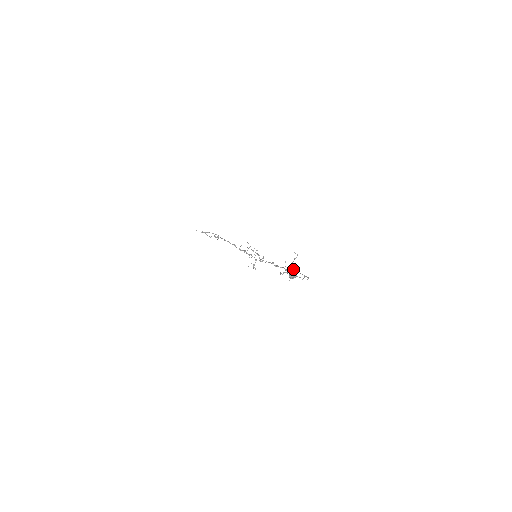
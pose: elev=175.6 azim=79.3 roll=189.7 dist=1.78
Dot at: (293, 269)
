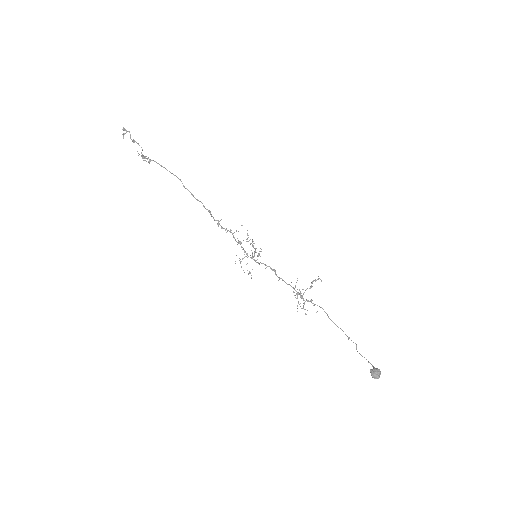
Dot at: occluded
